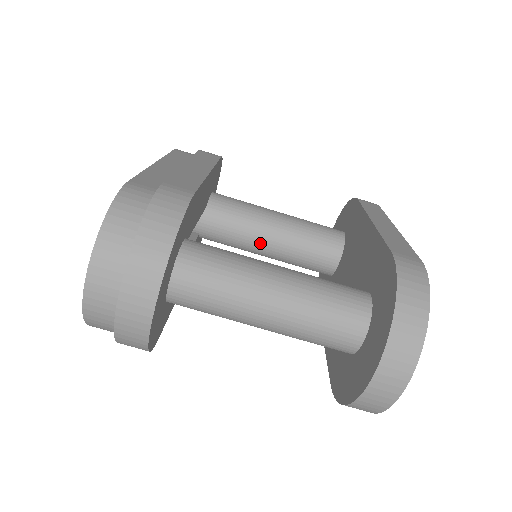
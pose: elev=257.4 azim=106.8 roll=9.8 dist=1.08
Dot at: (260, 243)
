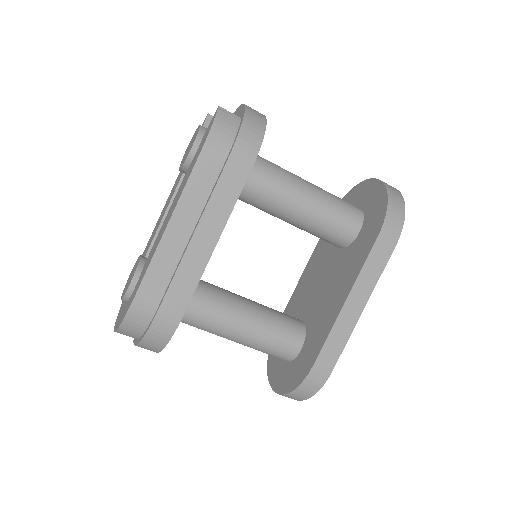
Dot at: occluded
